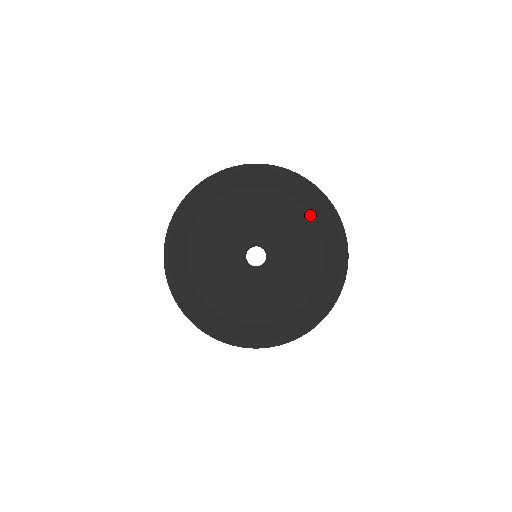
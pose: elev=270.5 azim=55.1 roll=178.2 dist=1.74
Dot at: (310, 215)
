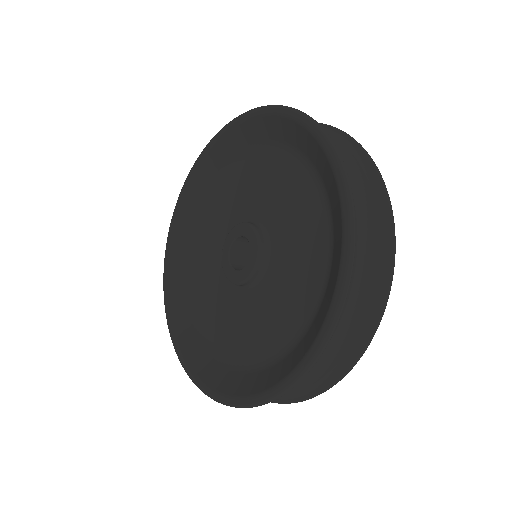
Dot at: (288, 151)
